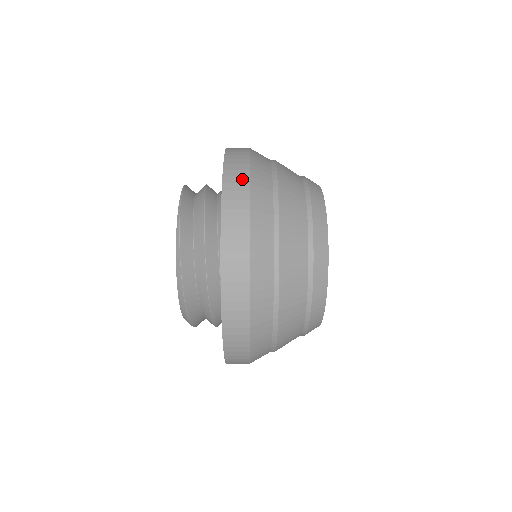
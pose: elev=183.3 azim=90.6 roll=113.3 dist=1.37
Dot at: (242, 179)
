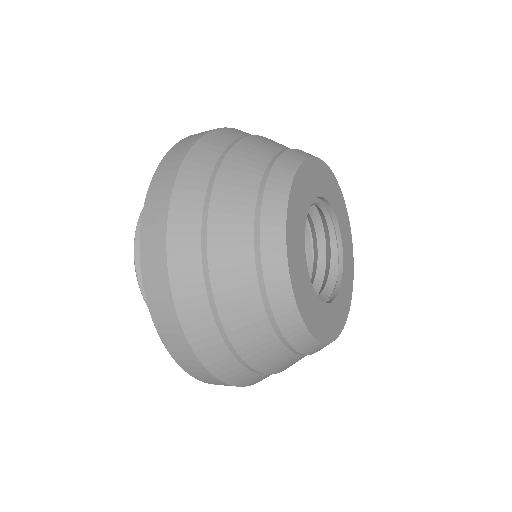
Dot at: (159, 255)
